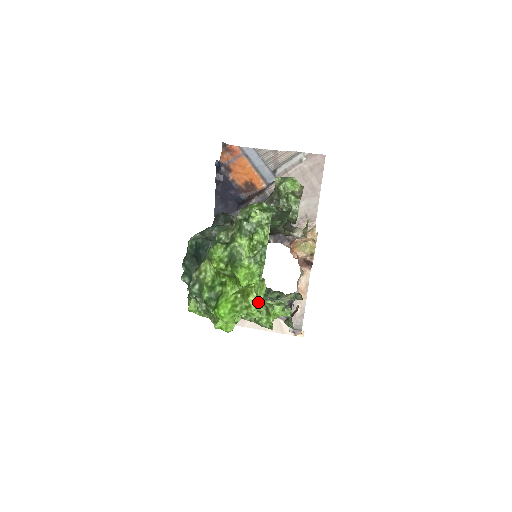
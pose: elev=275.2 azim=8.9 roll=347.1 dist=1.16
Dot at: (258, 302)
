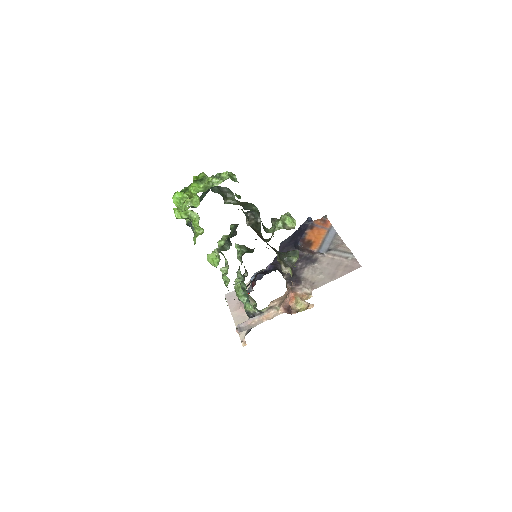
Dot at: (188, 204)
